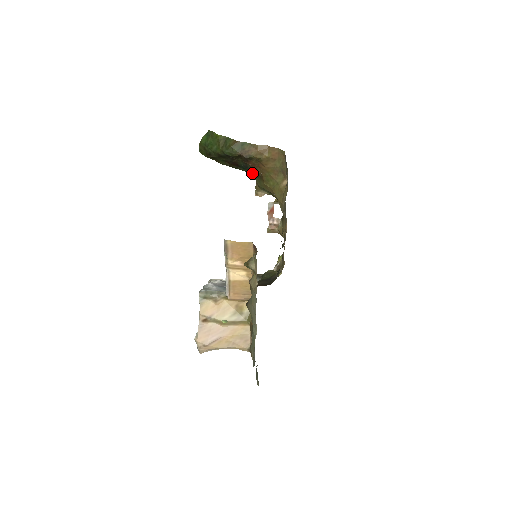
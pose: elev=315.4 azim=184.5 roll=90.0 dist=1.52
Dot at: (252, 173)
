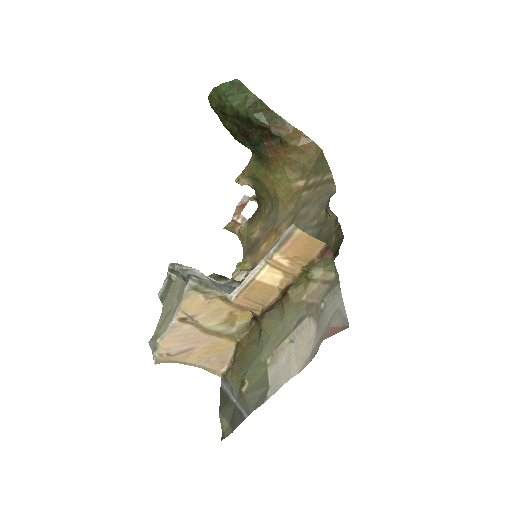
Dot at: (255, 154)
